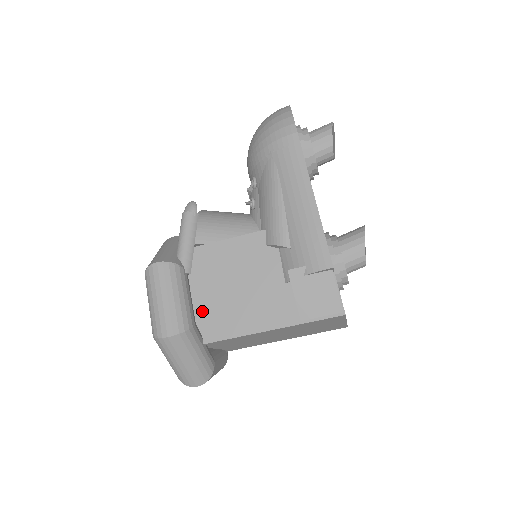
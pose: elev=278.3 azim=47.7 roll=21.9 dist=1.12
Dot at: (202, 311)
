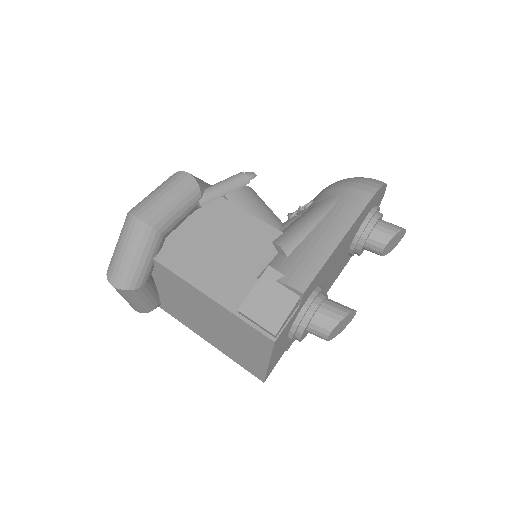
Dot at: (179, 238)
